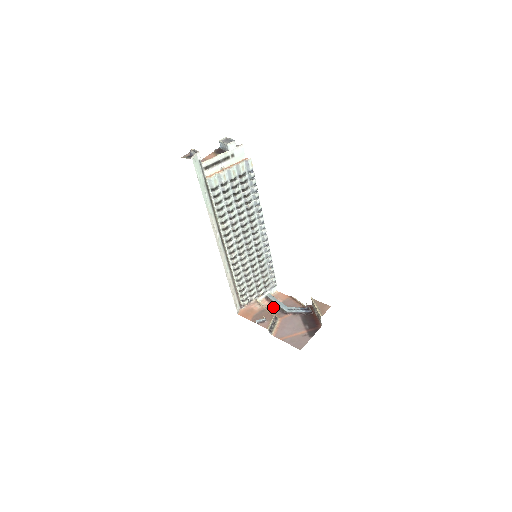
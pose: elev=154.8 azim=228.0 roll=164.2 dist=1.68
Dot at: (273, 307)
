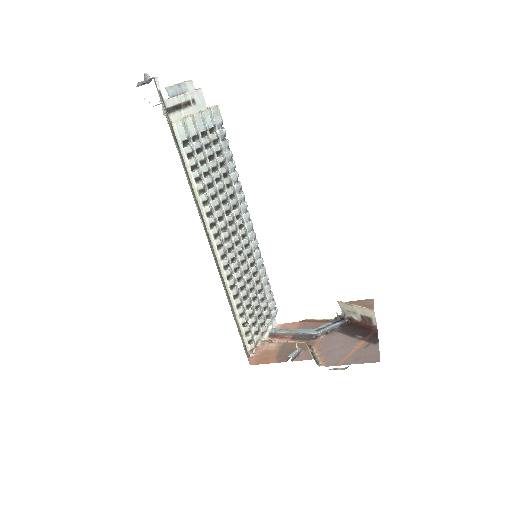
Dot at: (290, 340)
